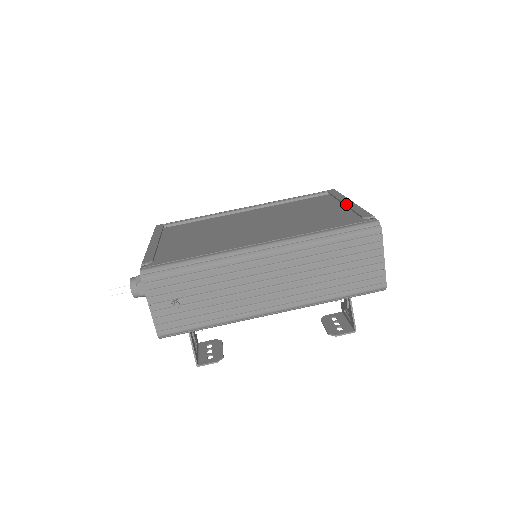
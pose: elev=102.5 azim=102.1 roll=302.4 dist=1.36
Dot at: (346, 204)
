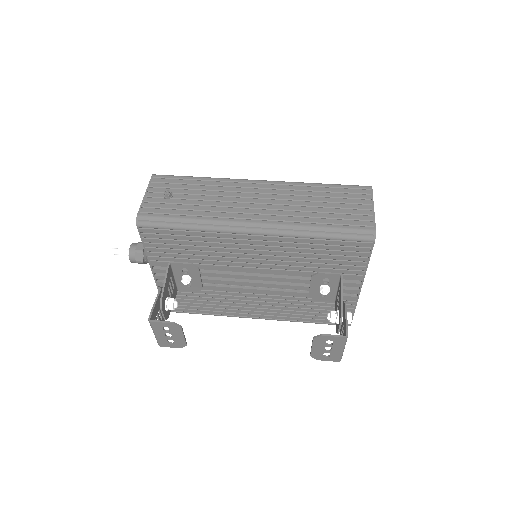
Dot at: occluded
